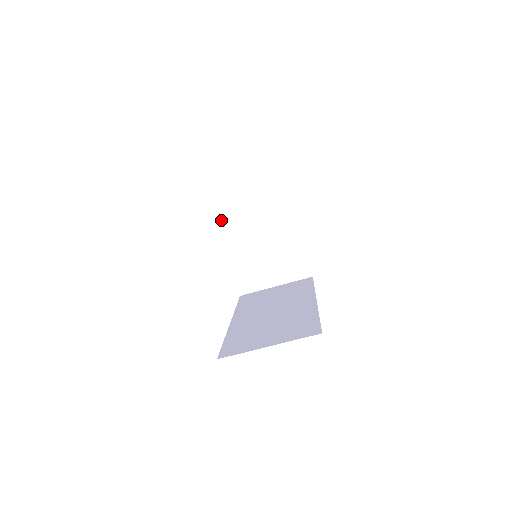
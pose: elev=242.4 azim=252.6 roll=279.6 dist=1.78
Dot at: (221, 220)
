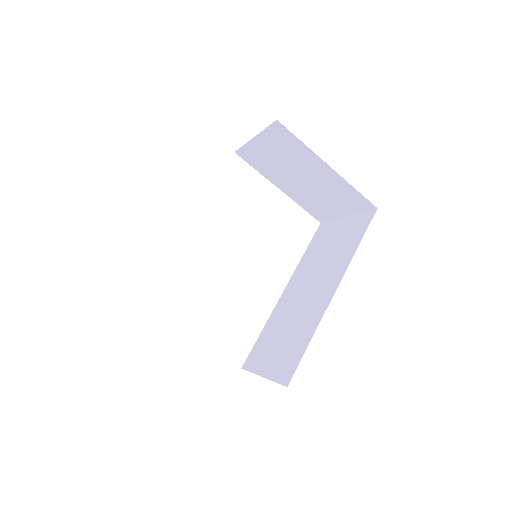
Dot at: (254, 165)
